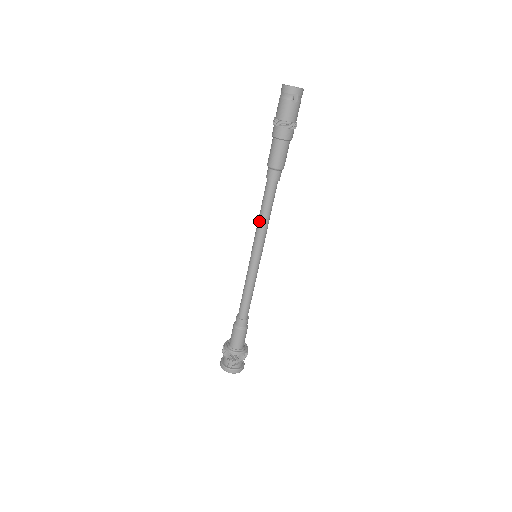
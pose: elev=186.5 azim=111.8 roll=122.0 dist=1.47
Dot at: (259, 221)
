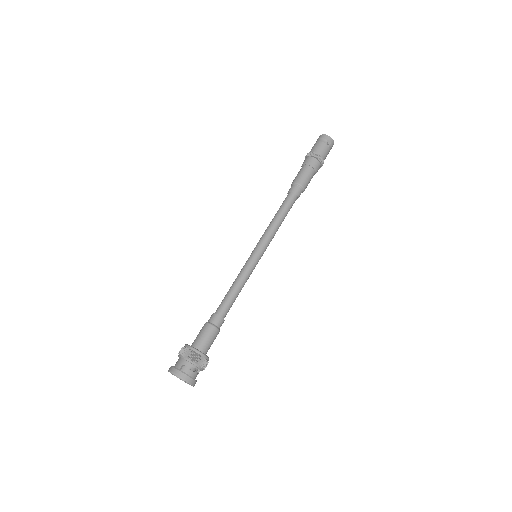
Dot at: (271, 223)
